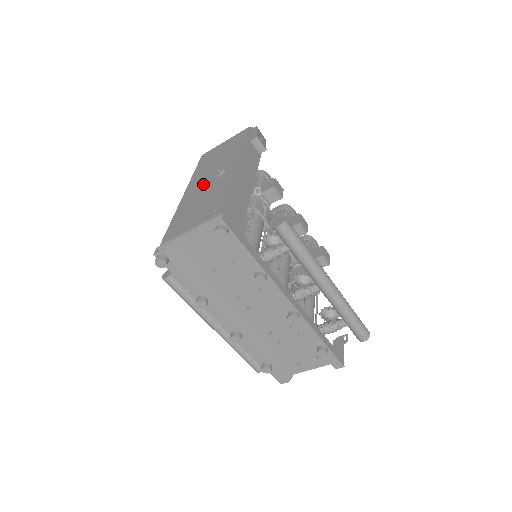
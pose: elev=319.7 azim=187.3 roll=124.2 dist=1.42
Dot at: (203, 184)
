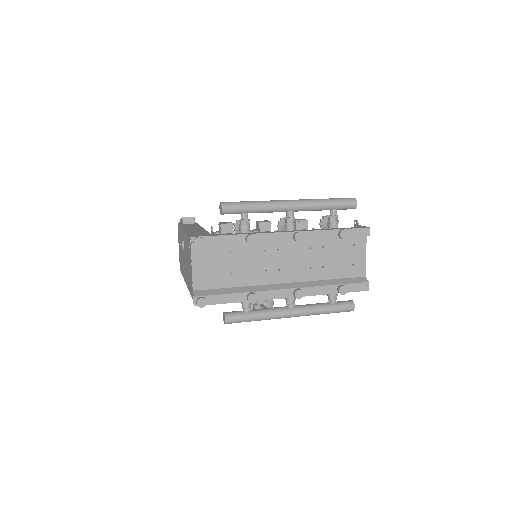
Dot at: (184, 263)
